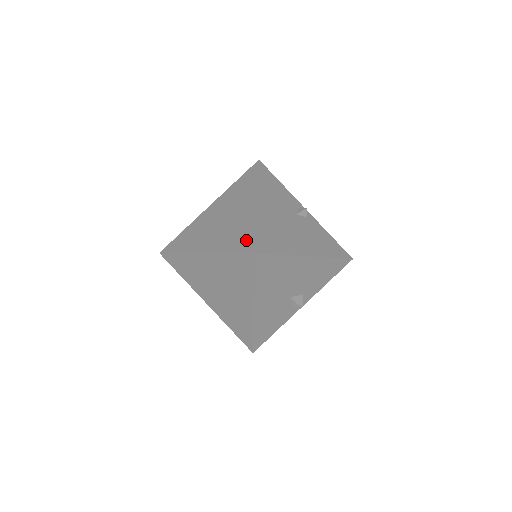
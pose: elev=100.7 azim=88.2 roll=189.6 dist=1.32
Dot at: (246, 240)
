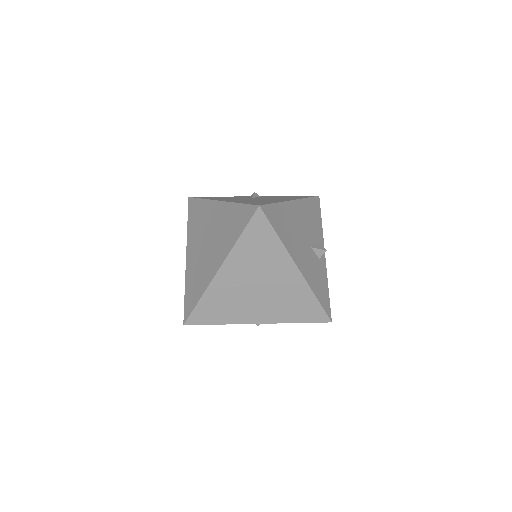
Dot at: (242, 215)
